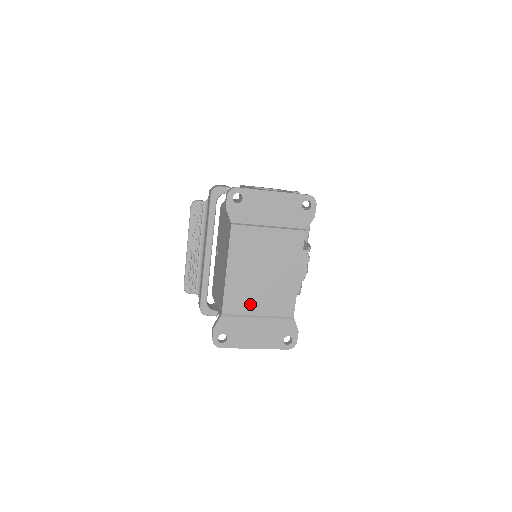
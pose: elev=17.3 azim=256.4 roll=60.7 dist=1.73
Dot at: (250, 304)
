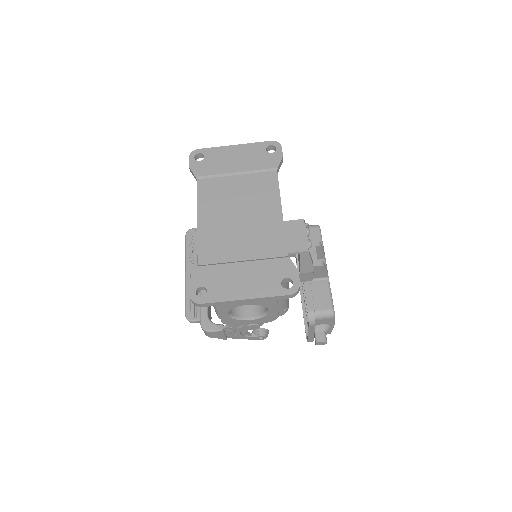
Dot at: (230, 250)
